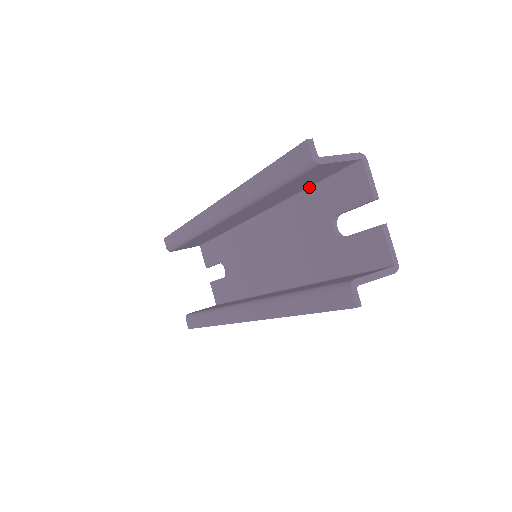
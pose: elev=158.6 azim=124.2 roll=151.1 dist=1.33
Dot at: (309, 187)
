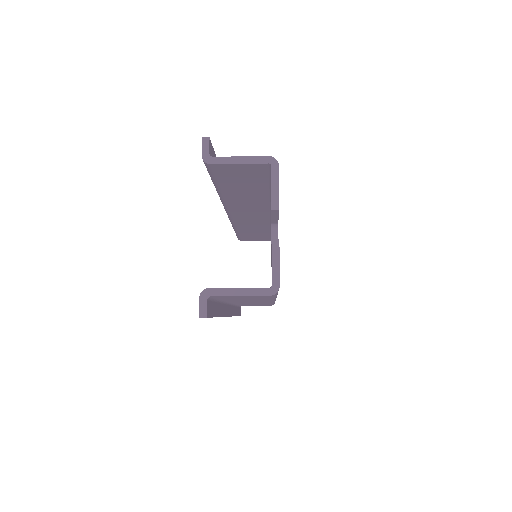
Dot at: (270, 191)
